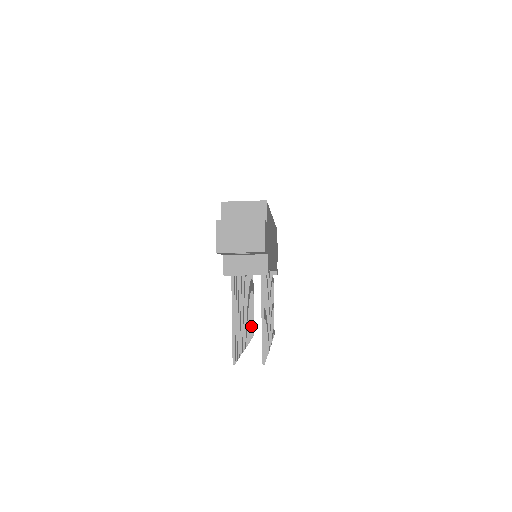
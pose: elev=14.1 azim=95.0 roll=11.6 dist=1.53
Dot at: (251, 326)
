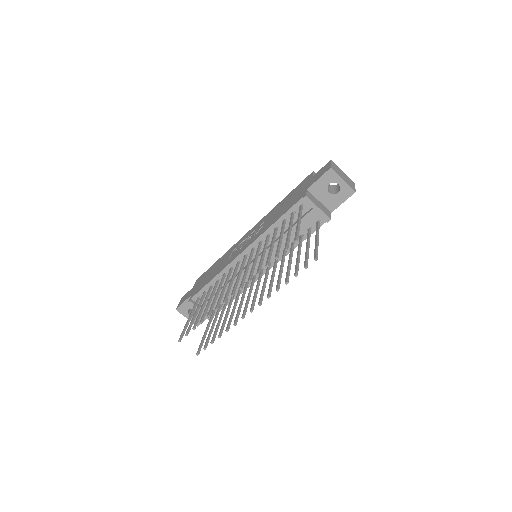
Dot at: (198, 320)
